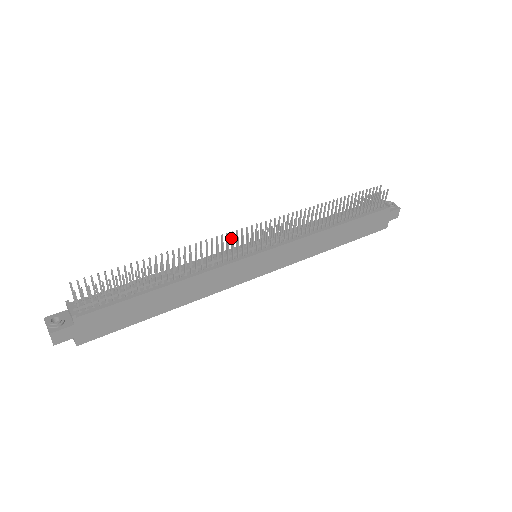
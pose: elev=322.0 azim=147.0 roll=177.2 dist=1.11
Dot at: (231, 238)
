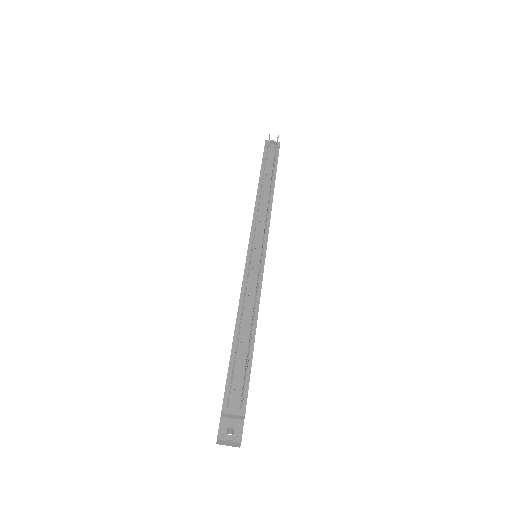
Dot at: (250, 259)
